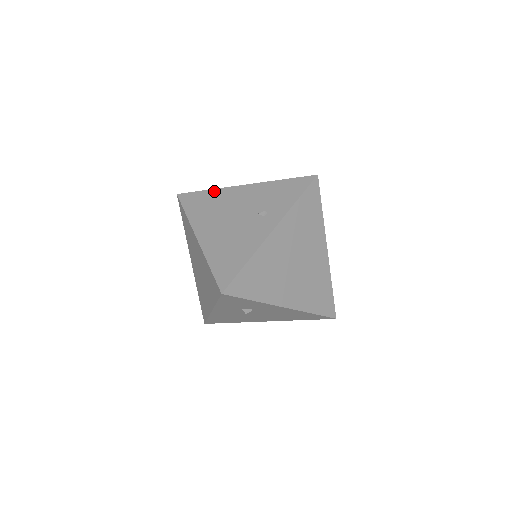
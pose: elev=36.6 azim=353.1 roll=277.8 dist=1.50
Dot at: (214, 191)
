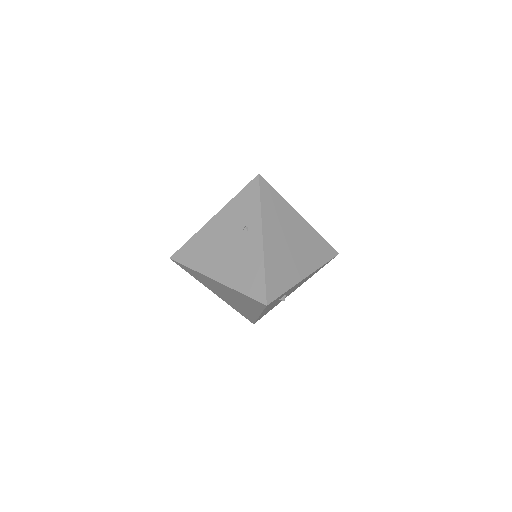
Dot at: (195, 237)
